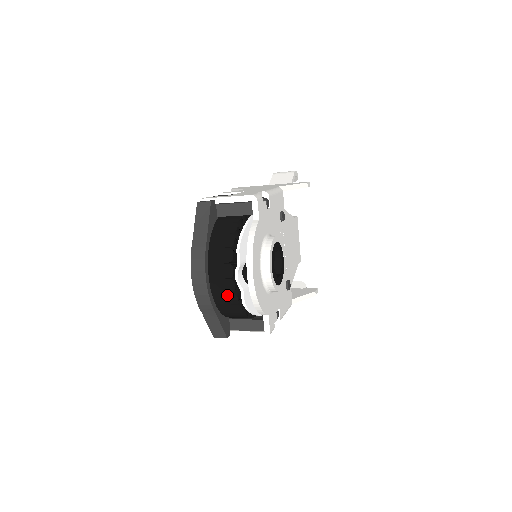
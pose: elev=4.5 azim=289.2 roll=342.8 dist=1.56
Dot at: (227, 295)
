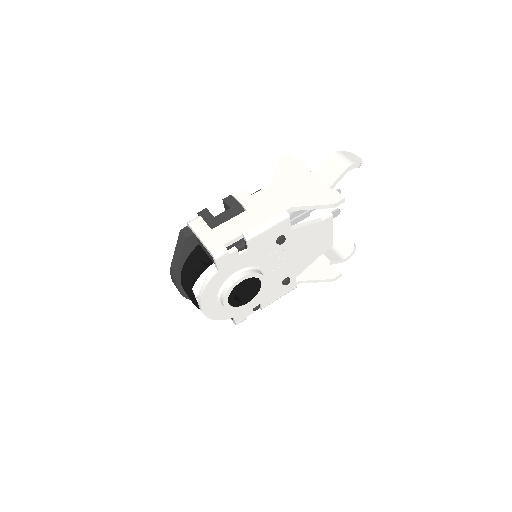
Dot at: occluded
